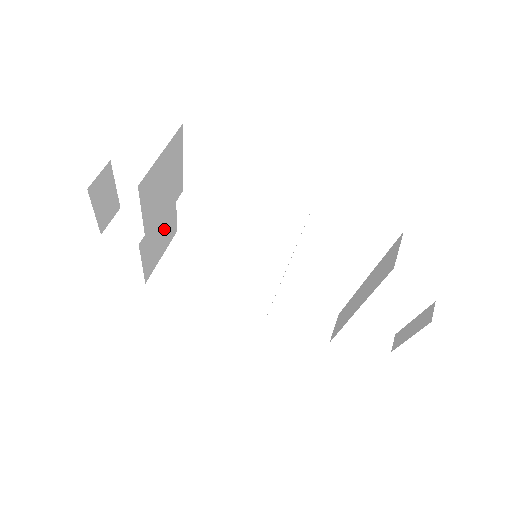
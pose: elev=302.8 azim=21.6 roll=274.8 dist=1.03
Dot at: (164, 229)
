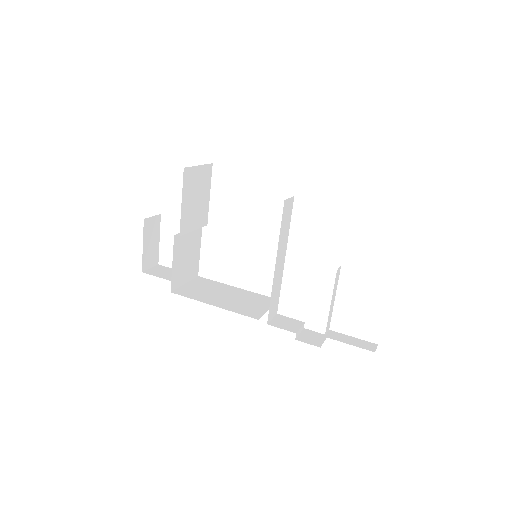
Dot at: (190, 254)
